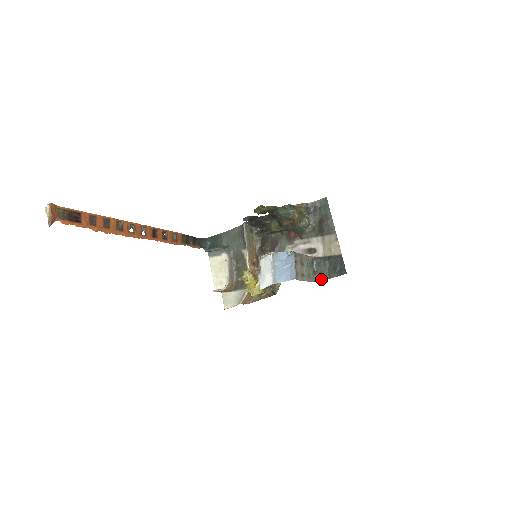
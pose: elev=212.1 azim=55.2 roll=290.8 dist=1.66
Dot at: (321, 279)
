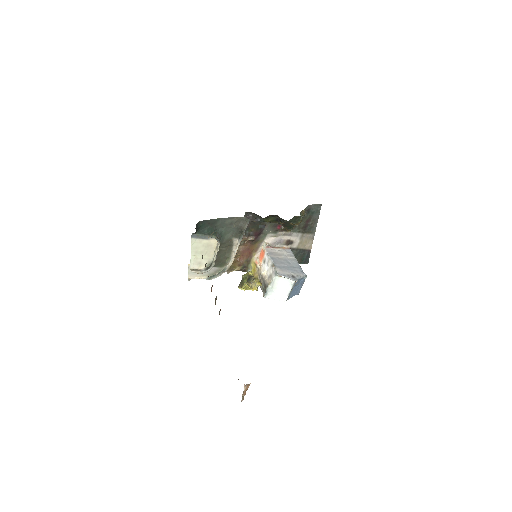
Dot at: occluded
